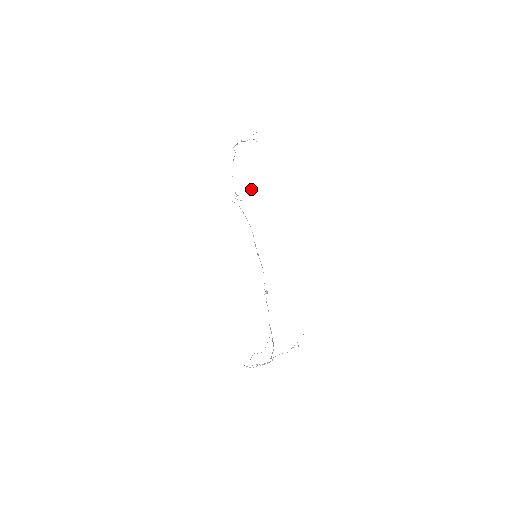
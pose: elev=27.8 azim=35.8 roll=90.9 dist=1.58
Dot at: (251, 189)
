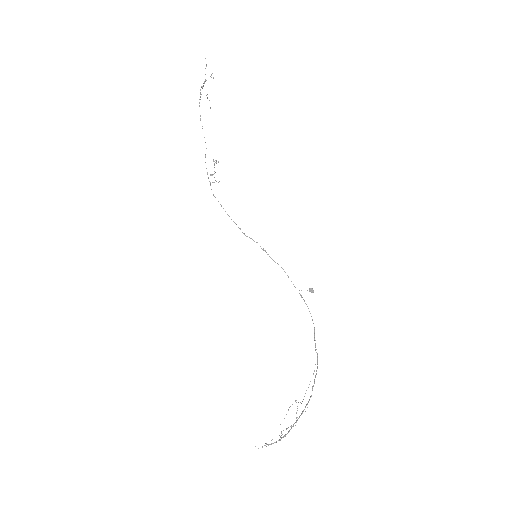
Dot at: occluded
